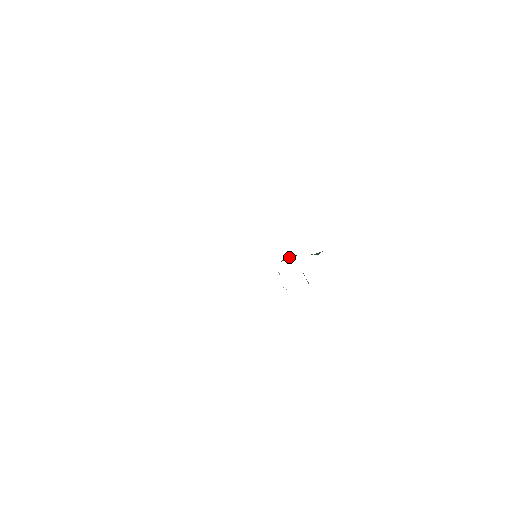
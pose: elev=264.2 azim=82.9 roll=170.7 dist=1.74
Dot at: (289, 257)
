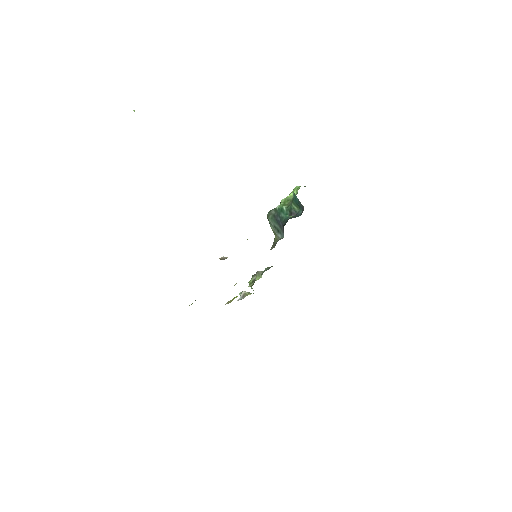
Dot at: (273, 222)
